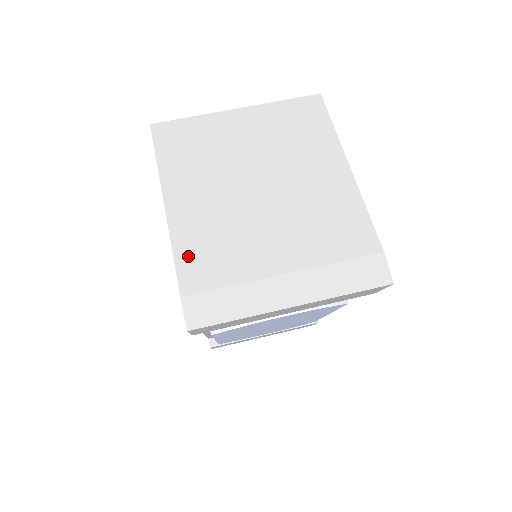
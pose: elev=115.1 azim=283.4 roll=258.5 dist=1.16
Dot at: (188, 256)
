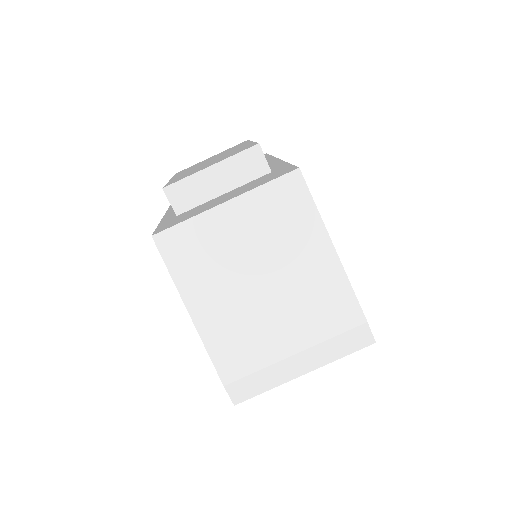
Dot at: (220, 354)
